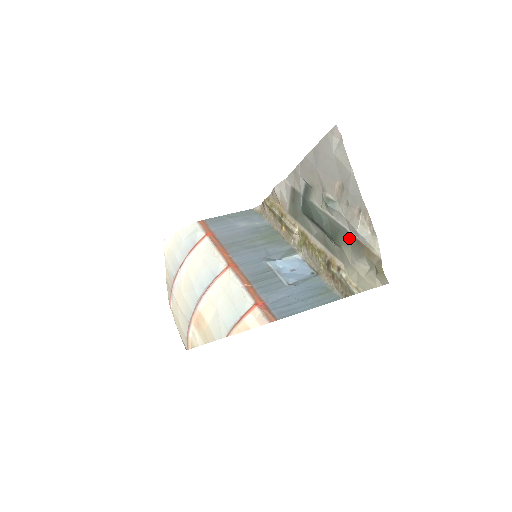
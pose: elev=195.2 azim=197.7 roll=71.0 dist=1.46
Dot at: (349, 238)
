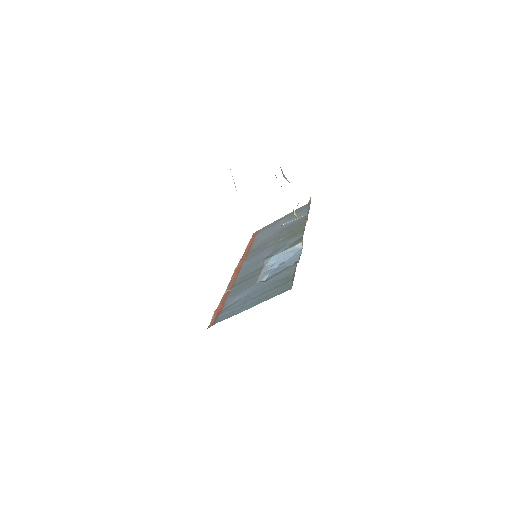
Dot at: occluded
